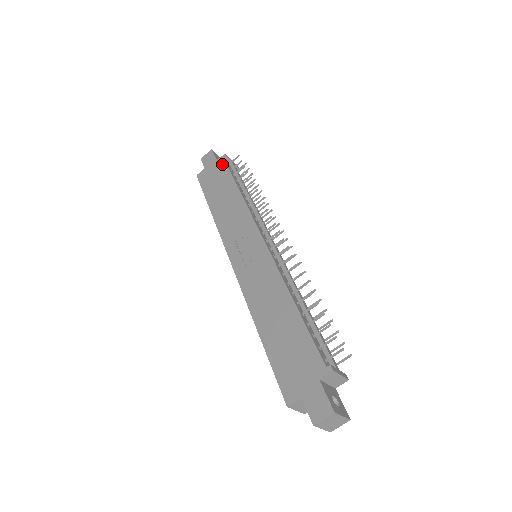
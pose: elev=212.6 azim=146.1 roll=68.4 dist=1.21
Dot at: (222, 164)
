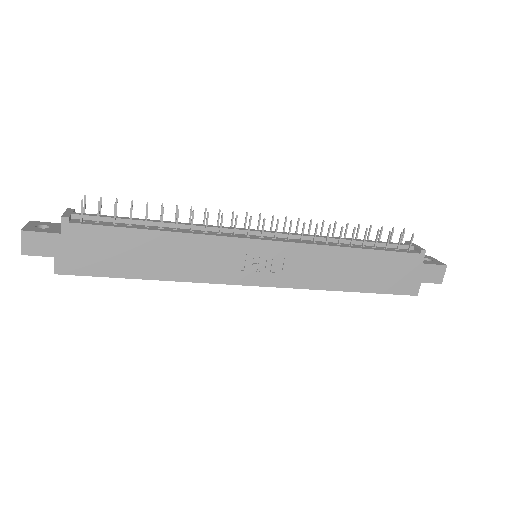
Dot at: (81, 230)
